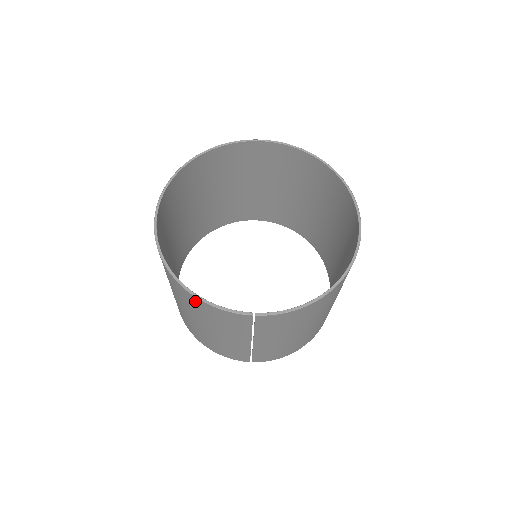
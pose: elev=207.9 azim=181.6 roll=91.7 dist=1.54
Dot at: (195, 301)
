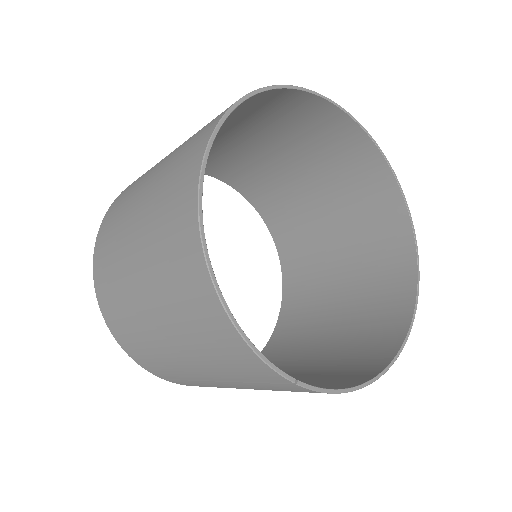
Dot at: (215, 319)
